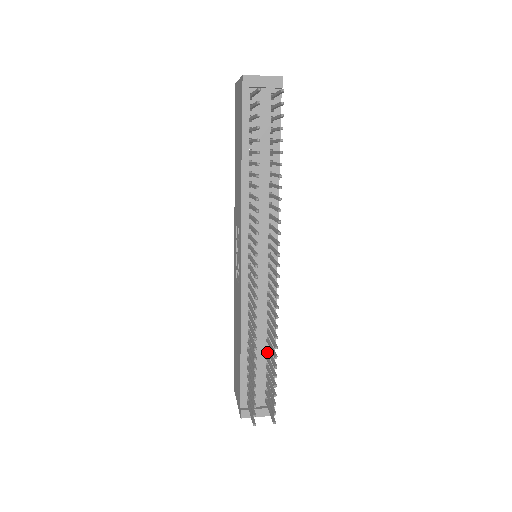
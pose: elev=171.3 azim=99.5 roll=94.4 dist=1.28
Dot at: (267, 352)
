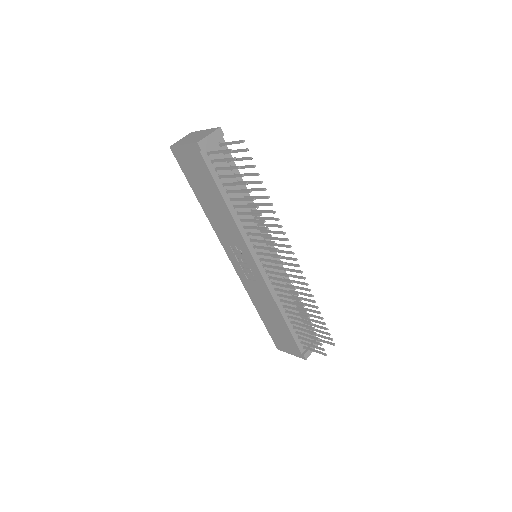
Dot at: occluded
